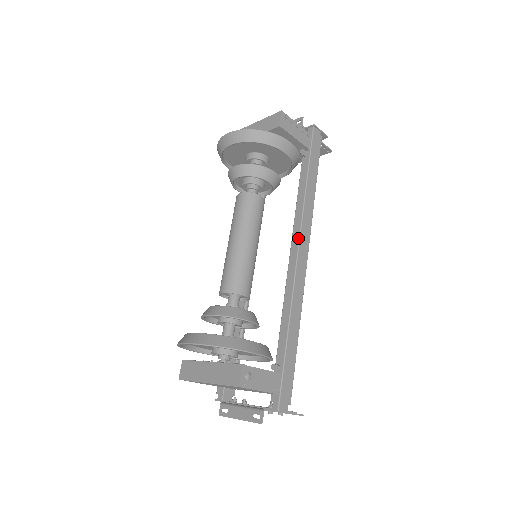
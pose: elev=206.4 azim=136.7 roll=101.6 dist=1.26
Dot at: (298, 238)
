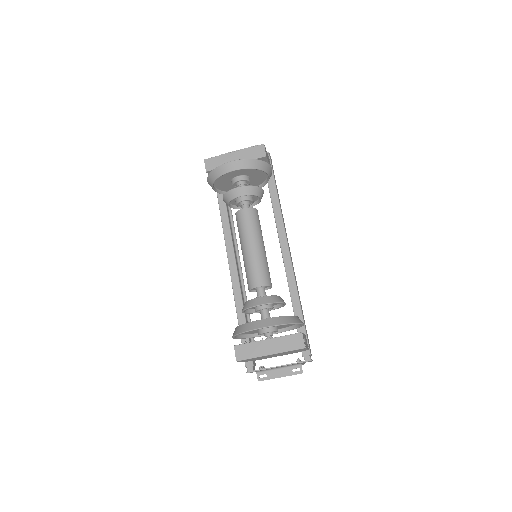
Dot at: (286, 239)
